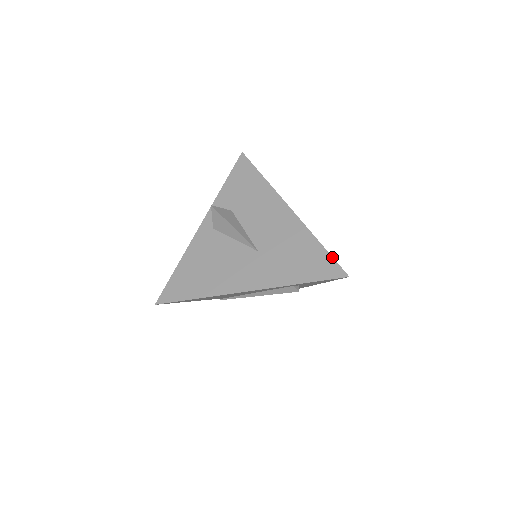
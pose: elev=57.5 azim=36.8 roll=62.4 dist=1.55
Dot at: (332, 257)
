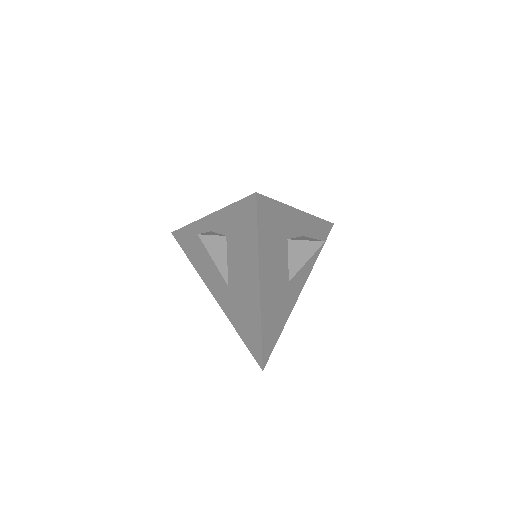
Dot at: (262, 352)
